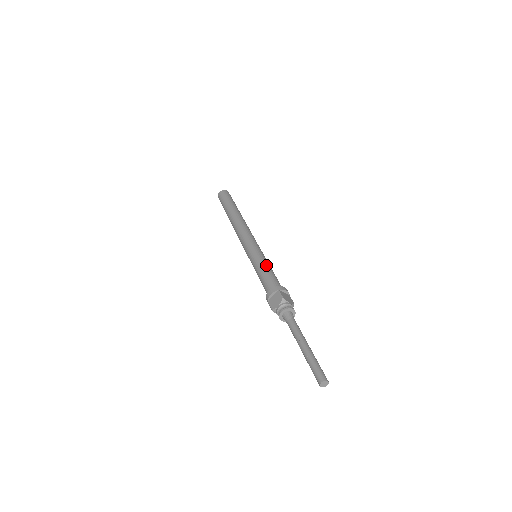
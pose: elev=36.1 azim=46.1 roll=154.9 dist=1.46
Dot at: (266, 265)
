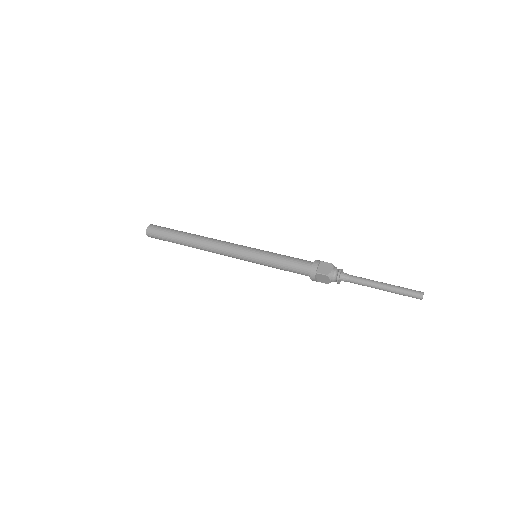
Dot at: occluded
